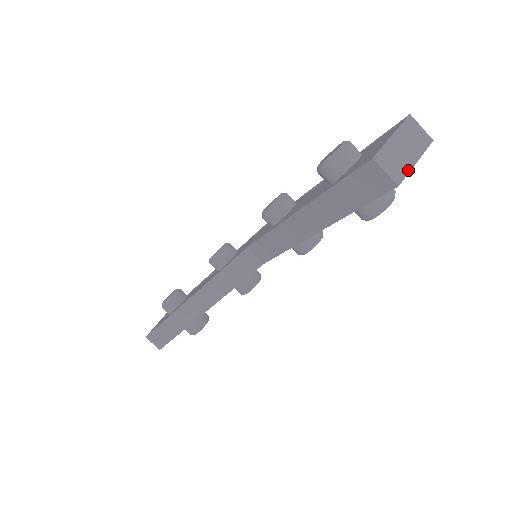
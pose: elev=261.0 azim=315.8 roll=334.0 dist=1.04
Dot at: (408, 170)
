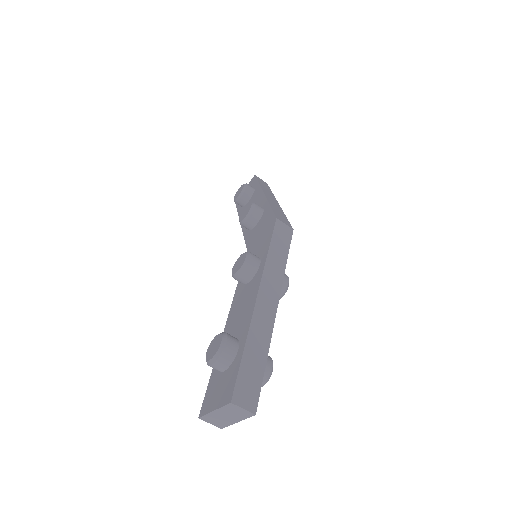
Dot at: (230, 424)
